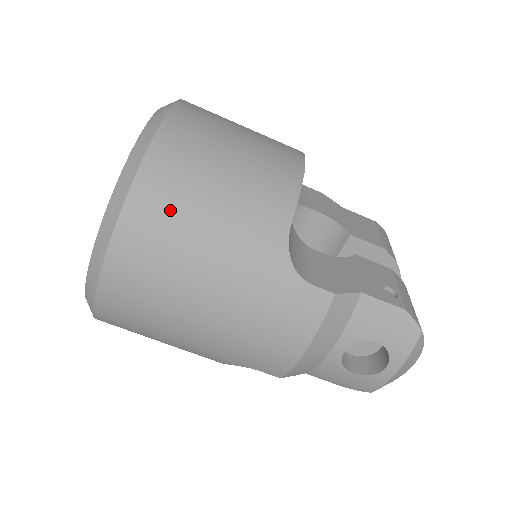
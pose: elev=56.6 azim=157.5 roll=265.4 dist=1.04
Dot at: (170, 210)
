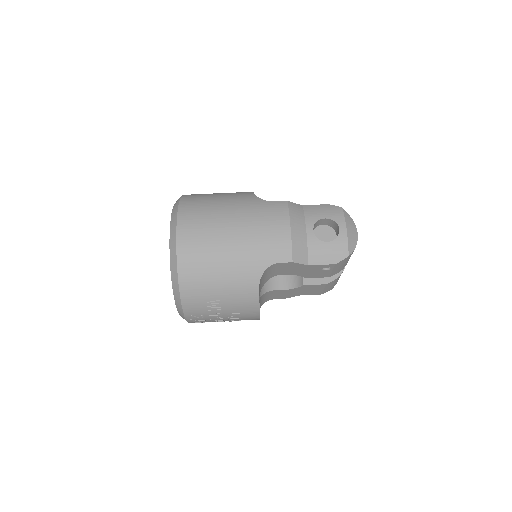
Dot at: (199, 201)
